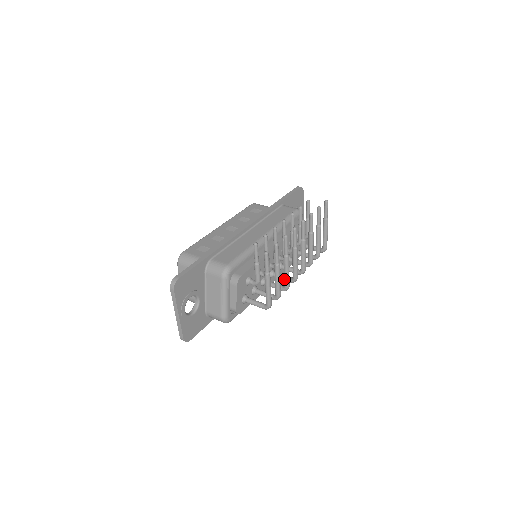
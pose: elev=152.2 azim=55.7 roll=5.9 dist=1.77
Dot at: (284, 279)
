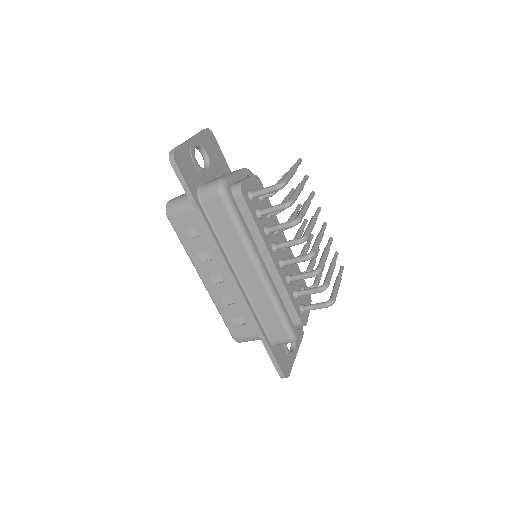
Dot at: (298, 213)
